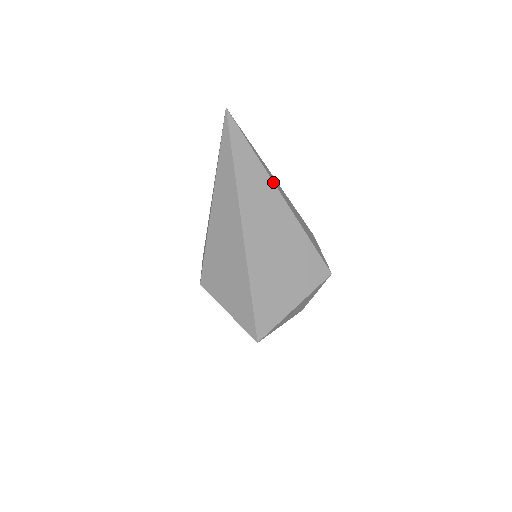
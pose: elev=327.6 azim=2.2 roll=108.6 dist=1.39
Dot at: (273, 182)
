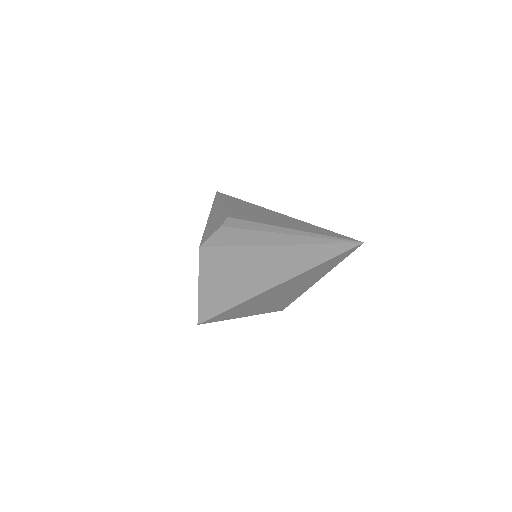
Dot at: occluded
